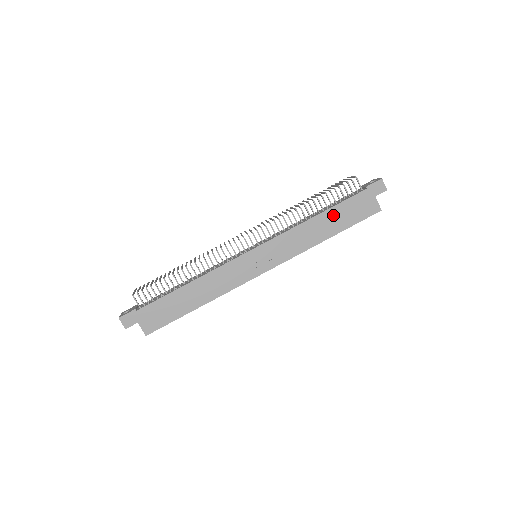
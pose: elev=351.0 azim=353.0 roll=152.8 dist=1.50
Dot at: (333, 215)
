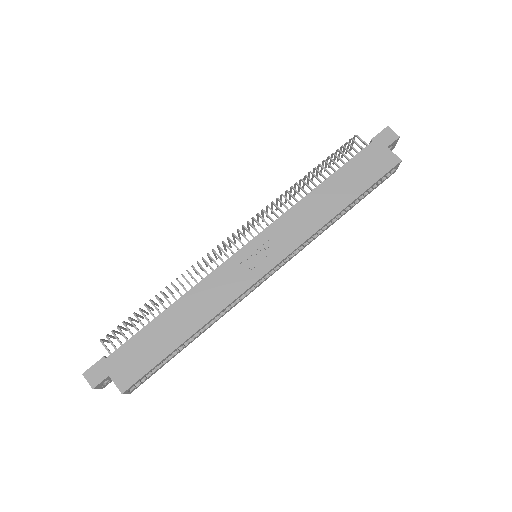
Dot at: (340, 180)
